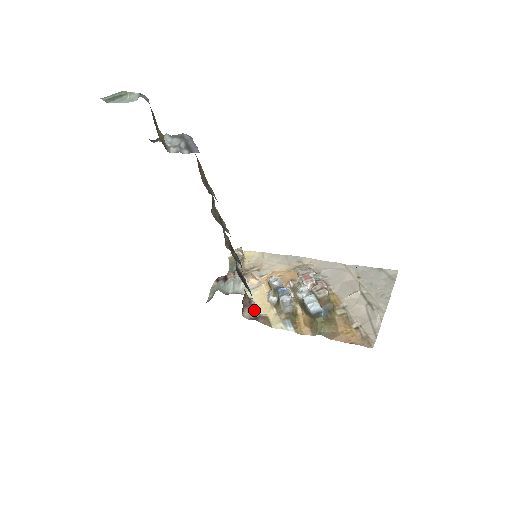
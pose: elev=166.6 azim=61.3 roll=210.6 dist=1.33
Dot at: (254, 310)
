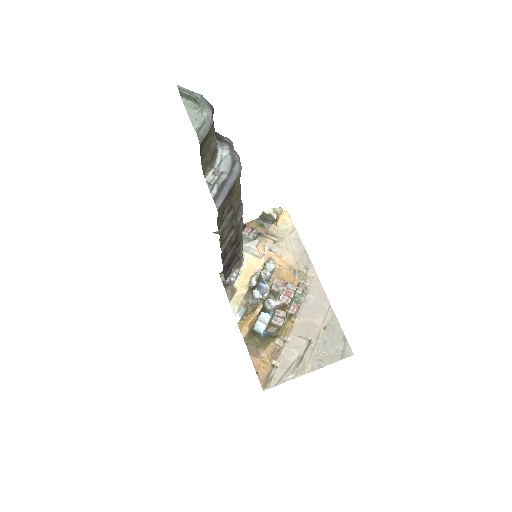
Dot at: (232, 277)
